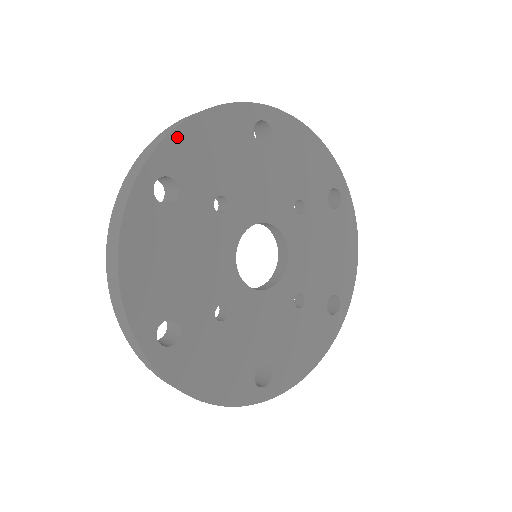
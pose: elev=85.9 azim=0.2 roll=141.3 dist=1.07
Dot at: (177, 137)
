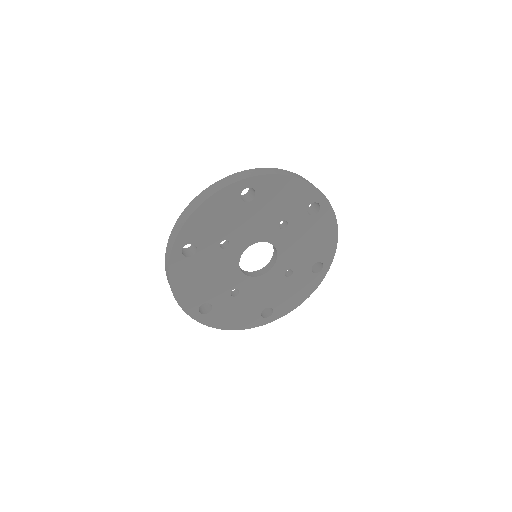
Dot at: (190, 223)
